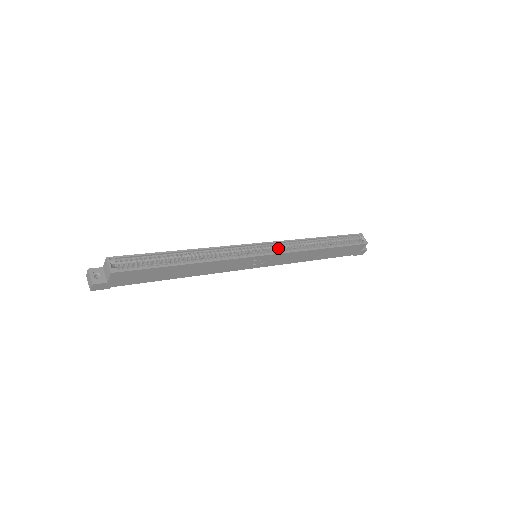
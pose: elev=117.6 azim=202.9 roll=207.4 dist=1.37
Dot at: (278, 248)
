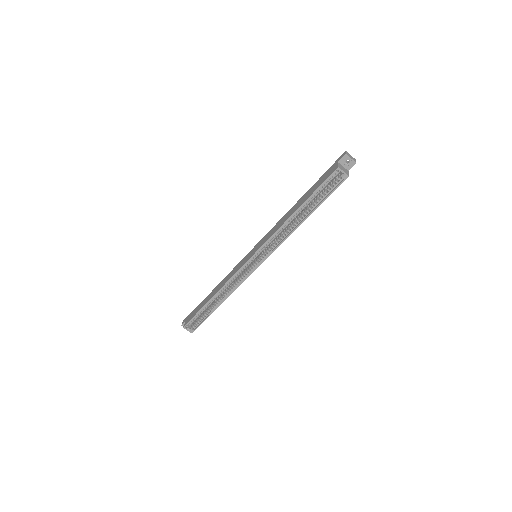
Dot at: (267, 246)
